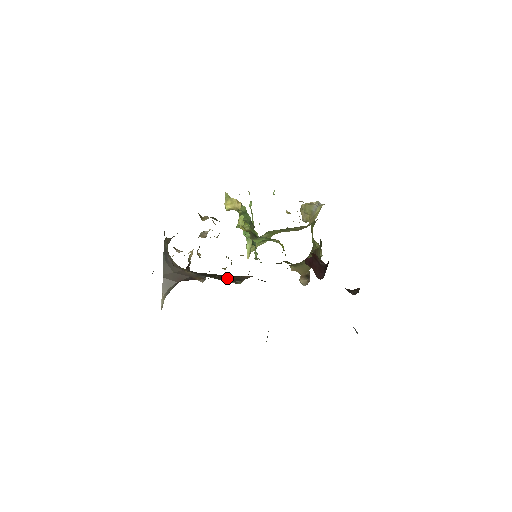
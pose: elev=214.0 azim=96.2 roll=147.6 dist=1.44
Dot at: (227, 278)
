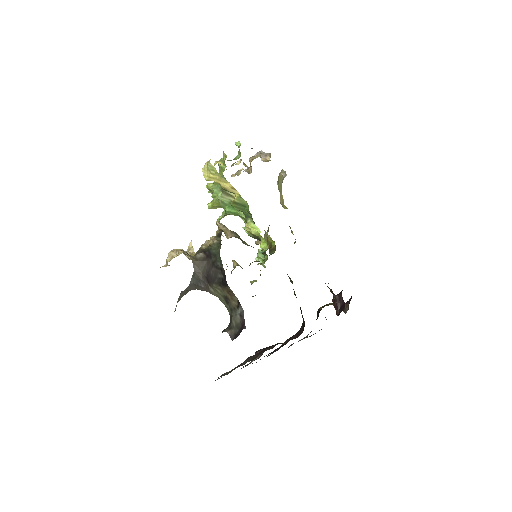
Dot at: occluded
